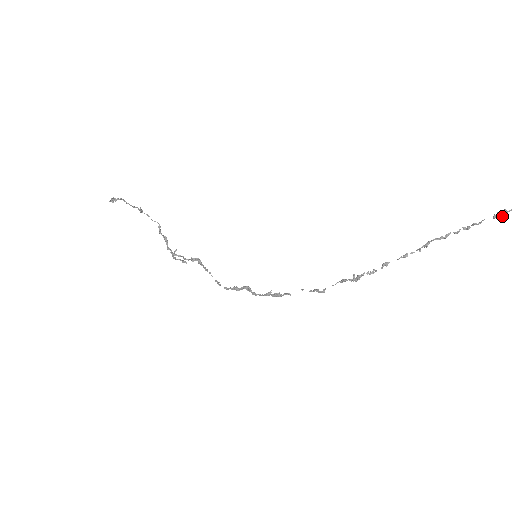
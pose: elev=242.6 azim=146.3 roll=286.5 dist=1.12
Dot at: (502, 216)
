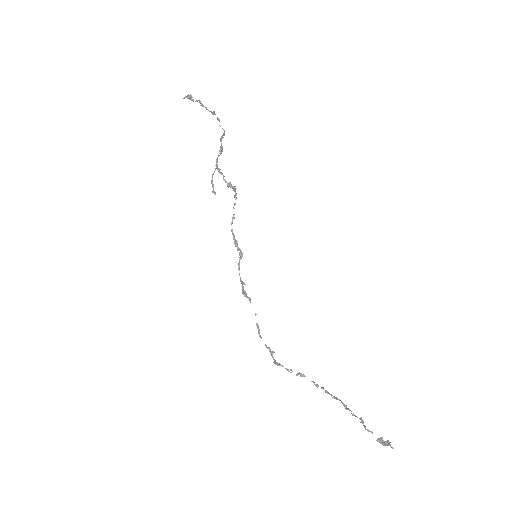
Dot at: (383, 445)
